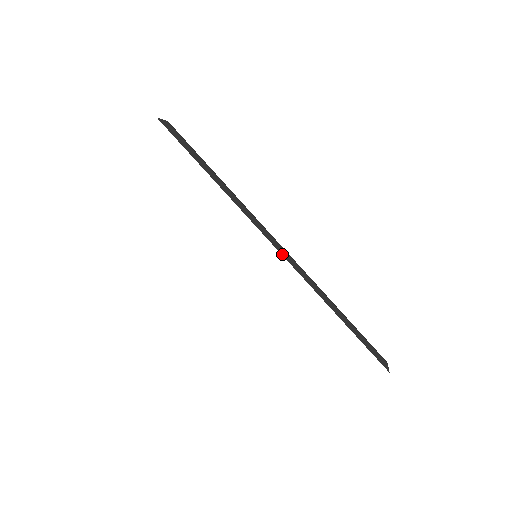
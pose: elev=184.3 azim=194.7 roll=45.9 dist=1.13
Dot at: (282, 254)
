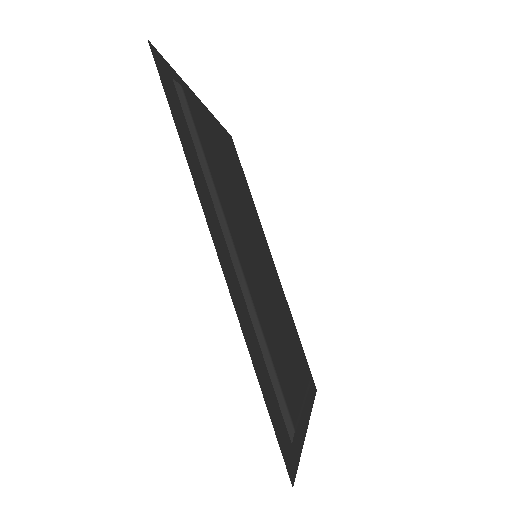
Dot at: (232, 258)
